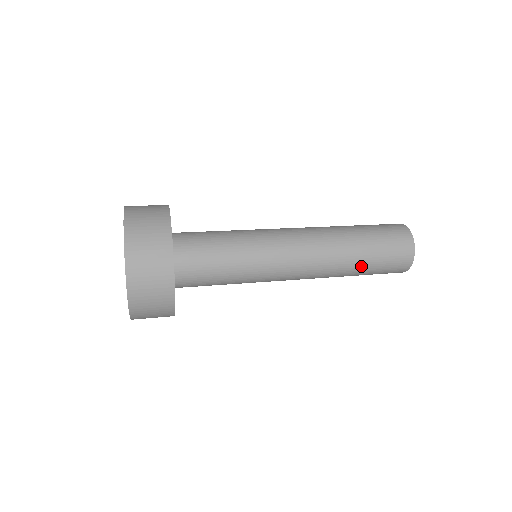
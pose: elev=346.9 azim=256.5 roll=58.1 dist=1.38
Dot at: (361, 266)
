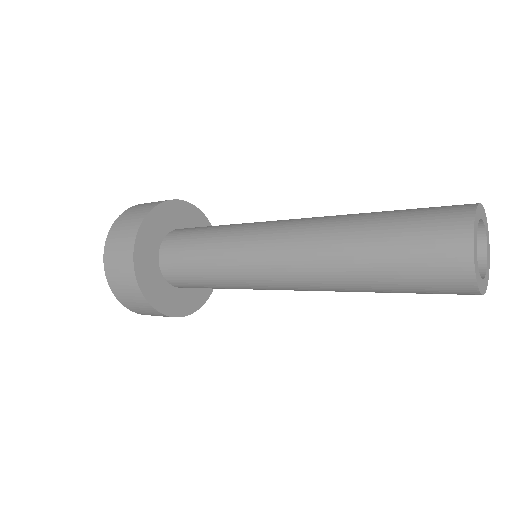
Dot at: (382, 292)
